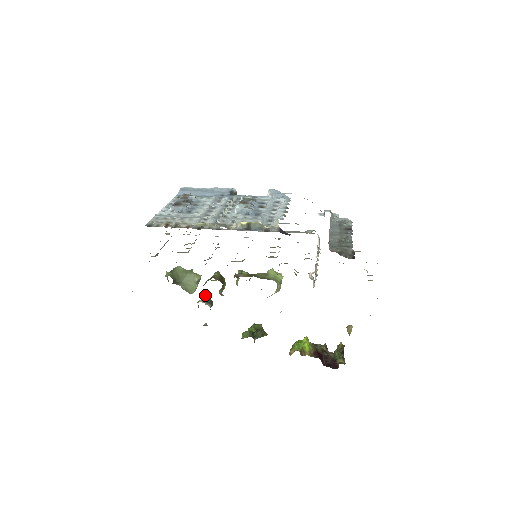
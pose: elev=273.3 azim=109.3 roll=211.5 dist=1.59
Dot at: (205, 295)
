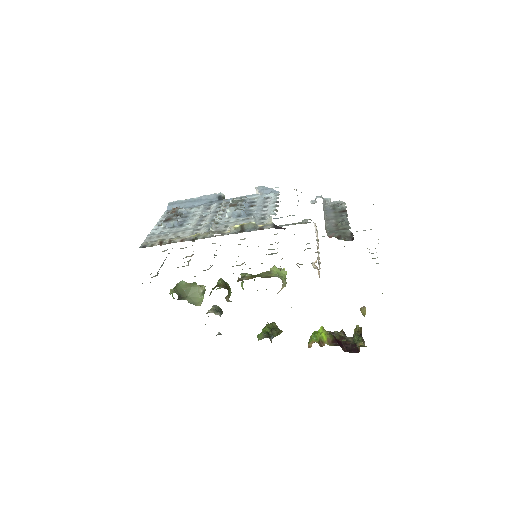
Dot at: (213, 305)
